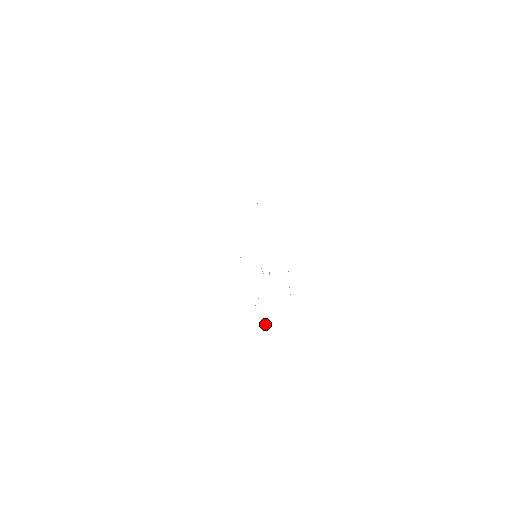
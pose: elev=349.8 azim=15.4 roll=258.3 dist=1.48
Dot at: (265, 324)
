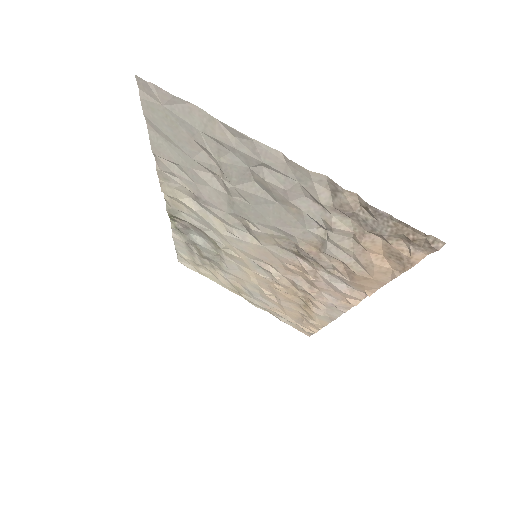
Dot at: (347, 298)
